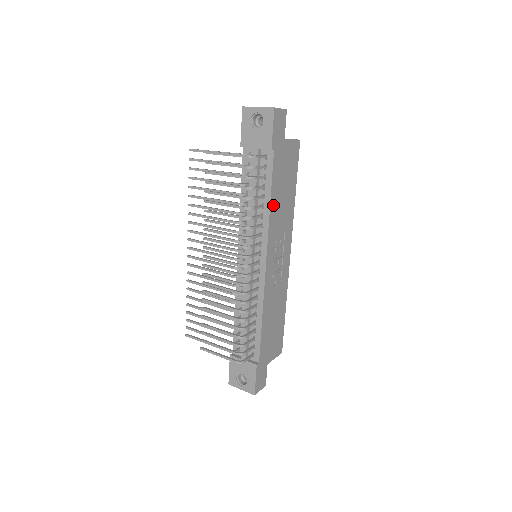
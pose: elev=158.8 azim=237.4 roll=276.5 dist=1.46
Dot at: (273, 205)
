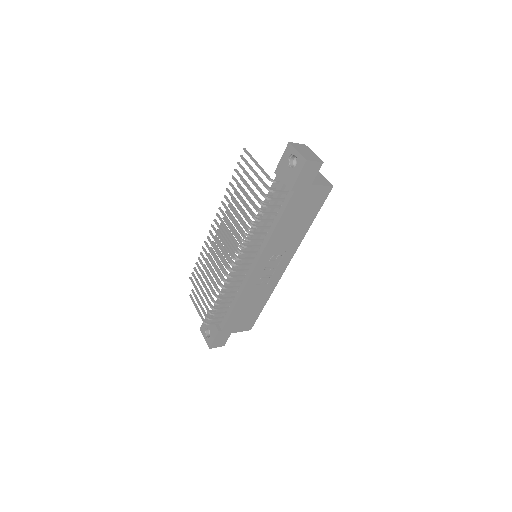
Dot at: (278, 230)
